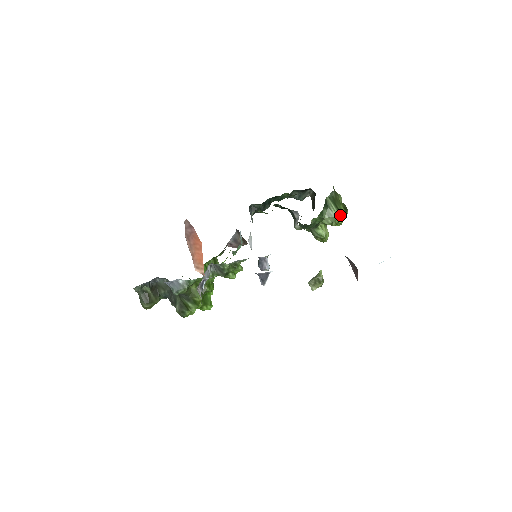
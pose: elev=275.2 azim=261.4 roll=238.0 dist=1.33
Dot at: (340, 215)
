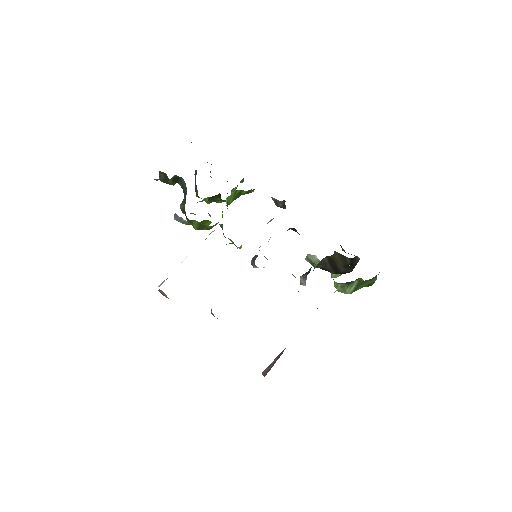
Dot at: occluded
